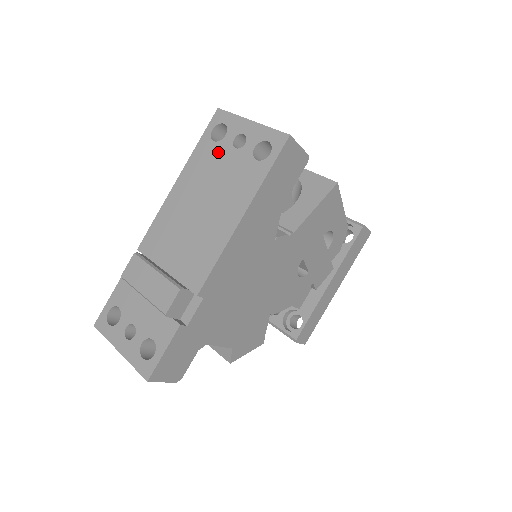
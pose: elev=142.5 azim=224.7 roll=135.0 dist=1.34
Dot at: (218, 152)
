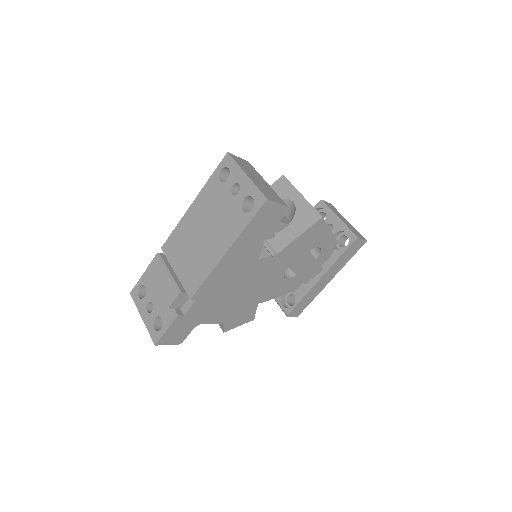
Dot at: (221, 192)
